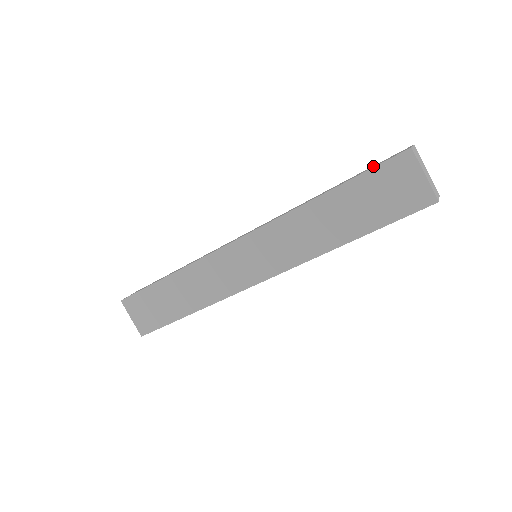
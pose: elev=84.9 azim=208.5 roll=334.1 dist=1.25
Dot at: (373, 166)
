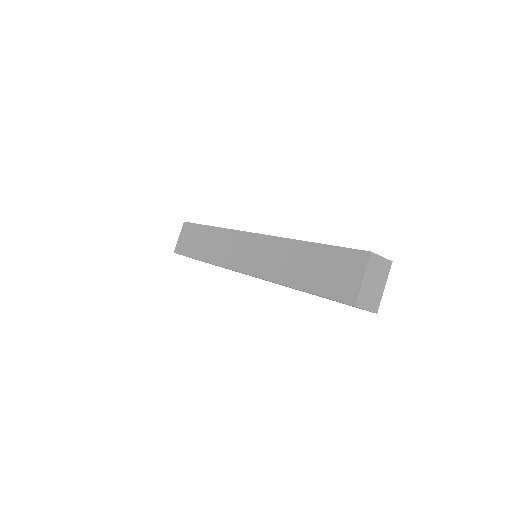
Dot at: occluded
